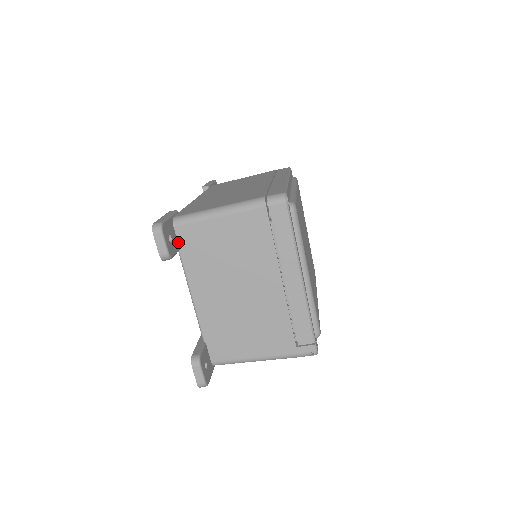
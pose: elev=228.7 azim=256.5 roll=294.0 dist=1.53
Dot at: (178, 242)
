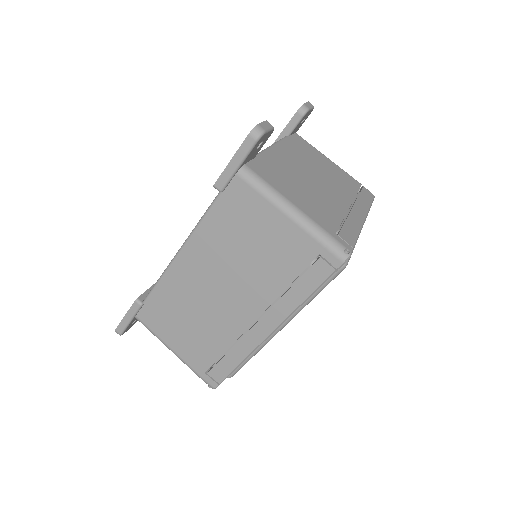
Dot at: (291, 135)
